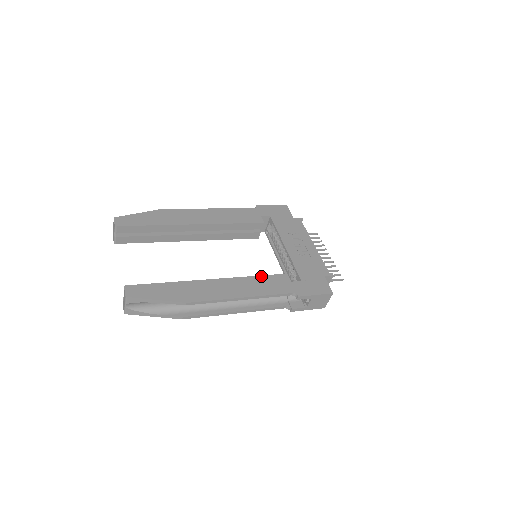
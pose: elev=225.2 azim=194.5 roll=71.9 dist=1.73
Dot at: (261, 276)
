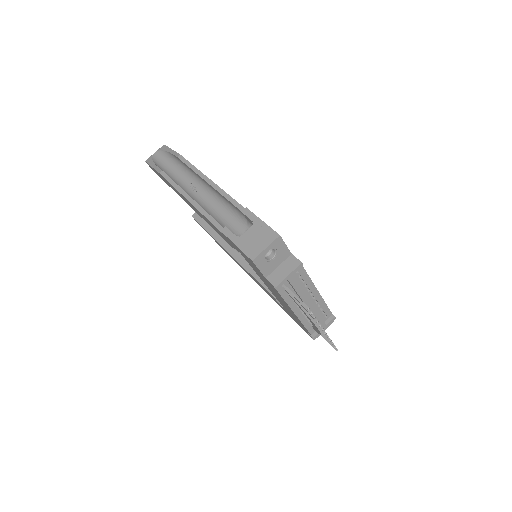
Dot at: occluded
